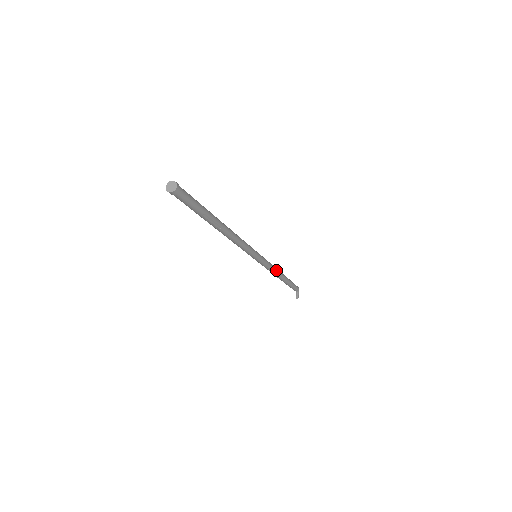
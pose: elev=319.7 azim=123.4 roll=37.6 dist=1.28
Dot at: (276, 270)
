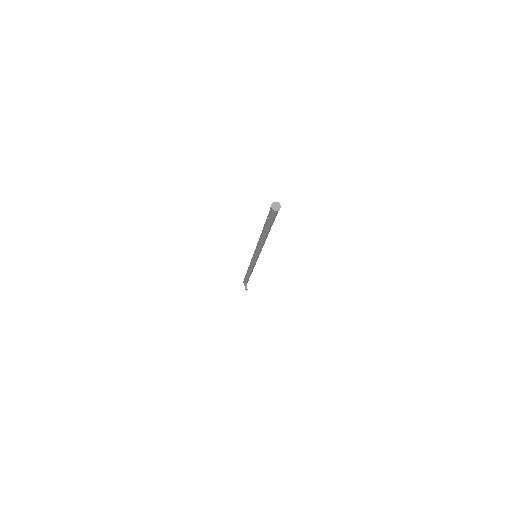
Dot at: occluded
